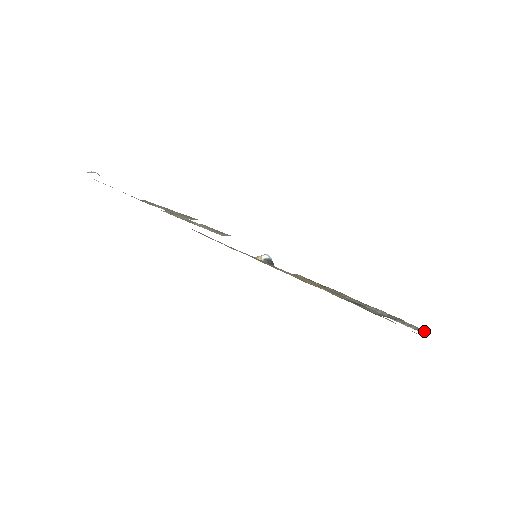
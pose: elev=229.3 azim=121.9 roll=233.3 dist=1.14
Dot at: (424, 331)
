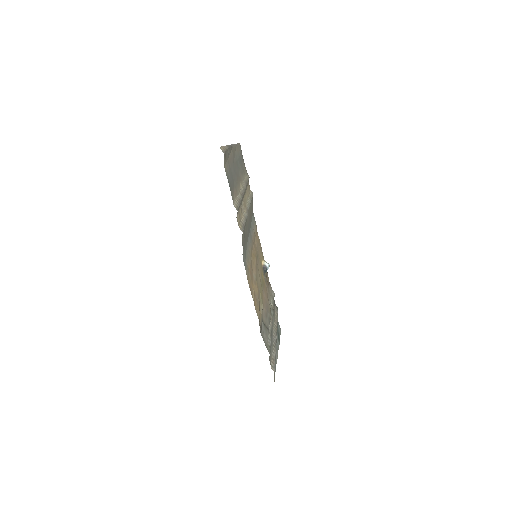
Dot at: (274, 370)
